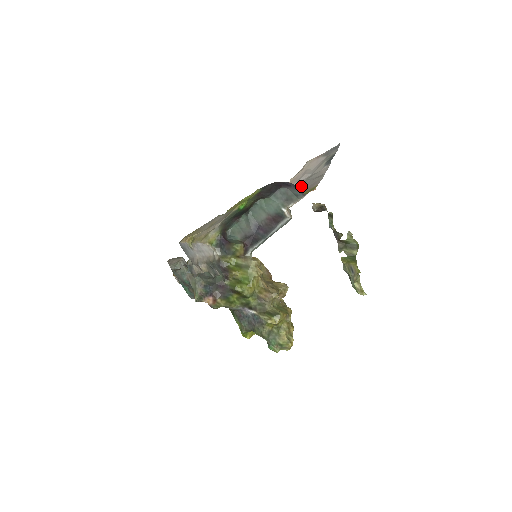
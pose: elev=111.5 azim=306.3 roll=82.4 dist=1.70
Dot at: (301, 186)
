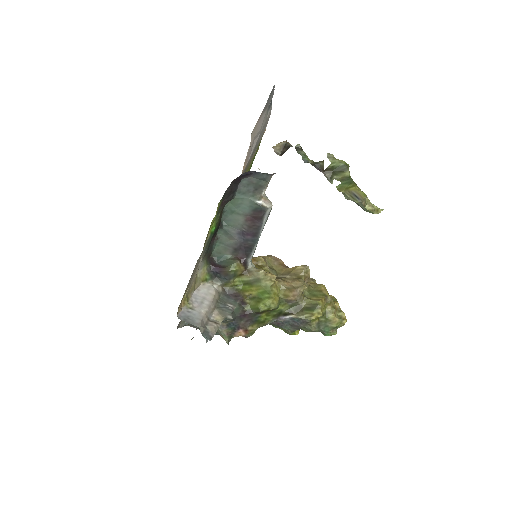
Dot at: (255, 149)
